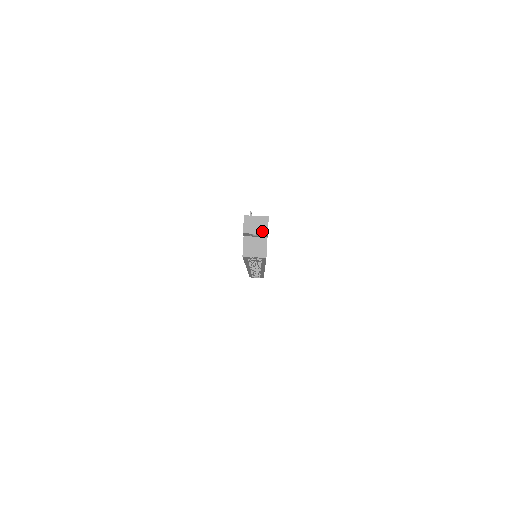
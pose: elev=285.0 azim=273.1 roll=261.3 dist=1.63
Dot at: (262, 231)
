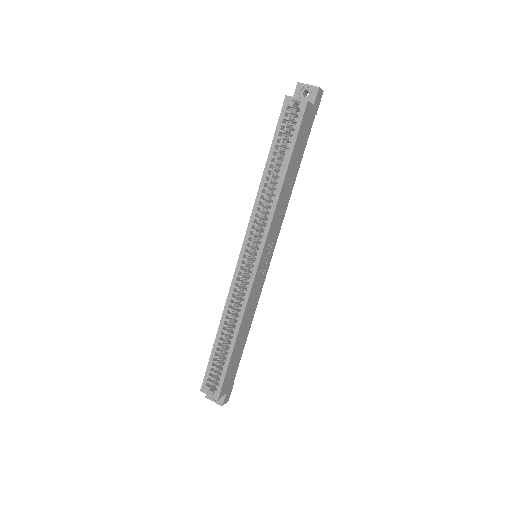
Dot at: (315, 86)
